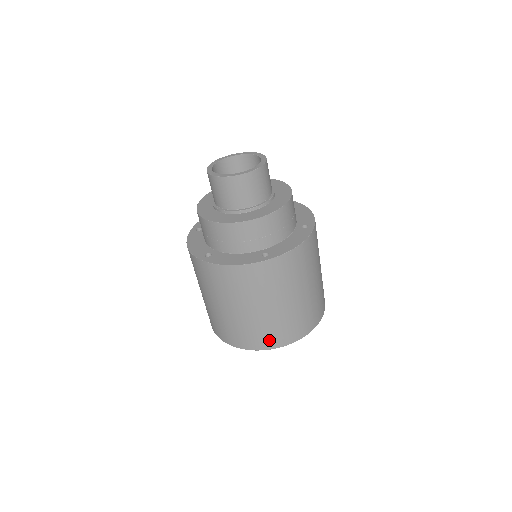
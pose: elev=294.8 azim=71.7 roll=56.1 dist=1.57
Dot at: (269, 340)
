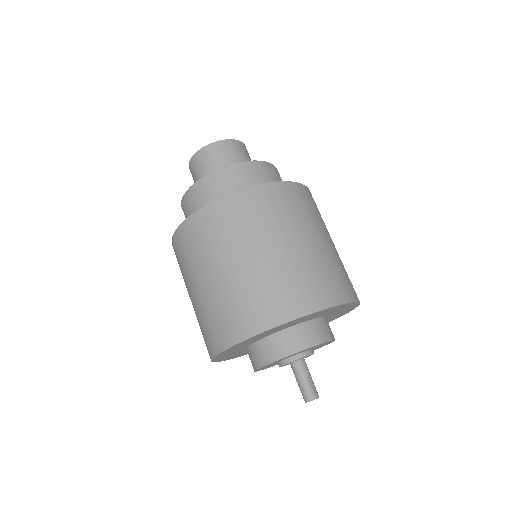
Dot at: (297, 299)
